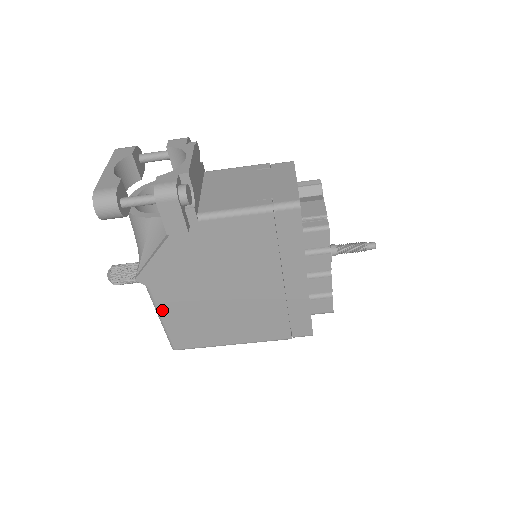
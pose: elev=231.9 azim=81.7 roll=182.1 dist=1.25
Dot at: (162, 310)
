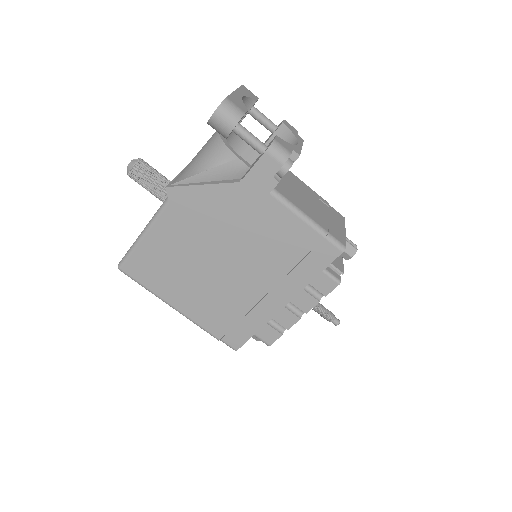
Dot at: (154, 229)
